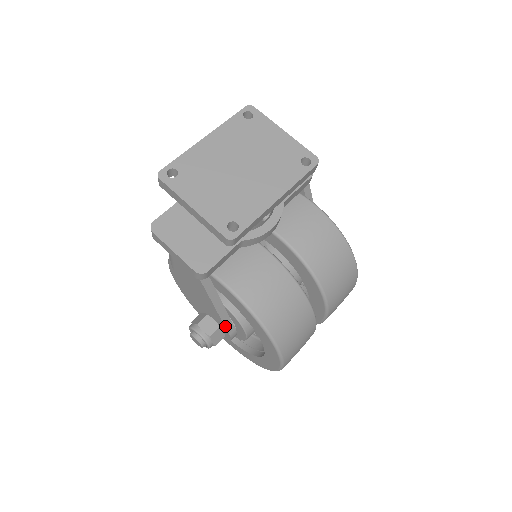
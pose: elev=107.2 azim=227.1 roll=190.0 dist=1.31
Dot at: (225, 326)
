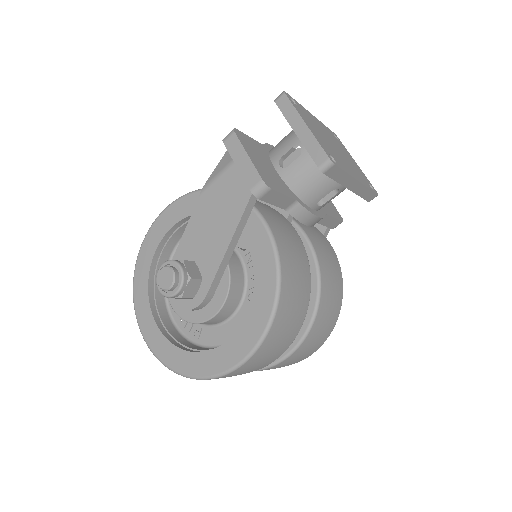
Dot at: (214, 278)
